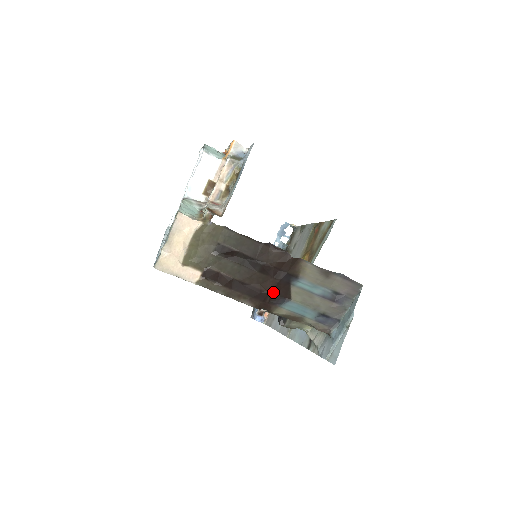
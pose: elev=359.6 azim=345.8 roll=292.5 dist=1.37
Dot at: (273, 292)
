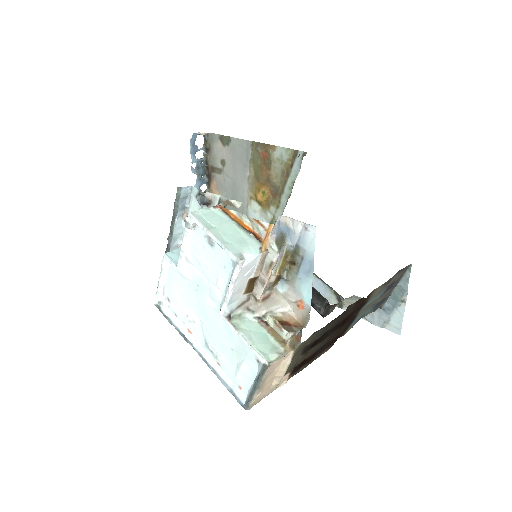
Dot at: (345, 327)
